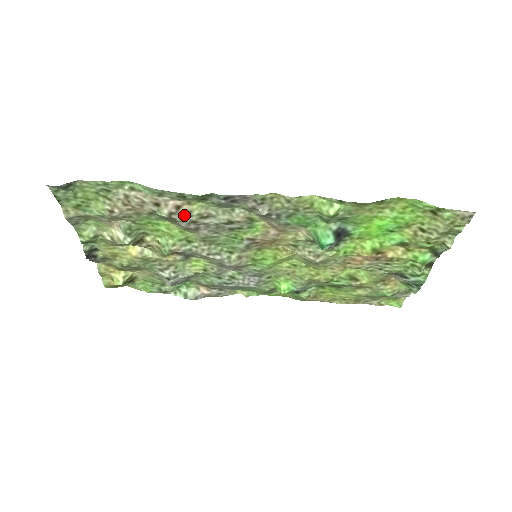
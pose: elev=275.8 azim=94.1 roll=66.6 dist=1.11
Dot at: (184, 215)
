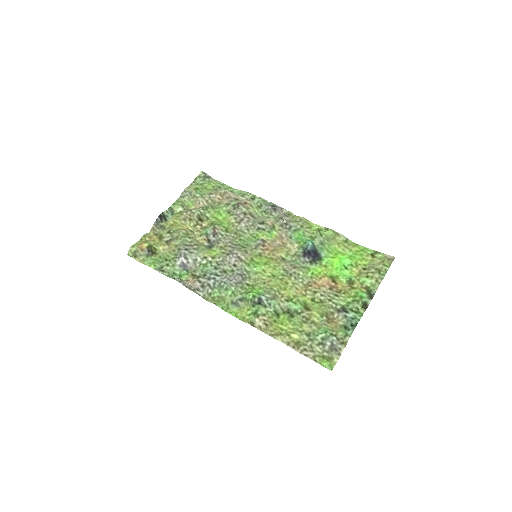
Dot at: (245, 207)
